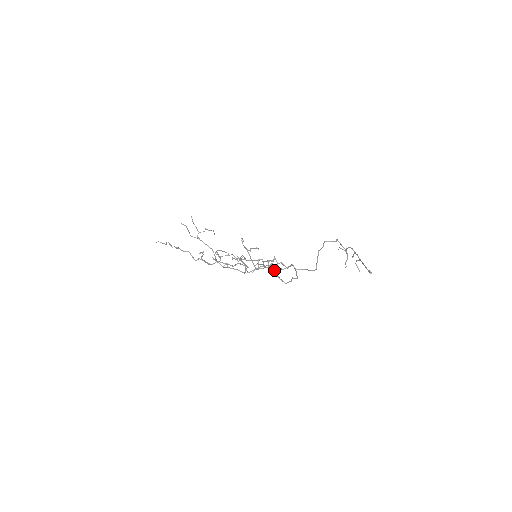
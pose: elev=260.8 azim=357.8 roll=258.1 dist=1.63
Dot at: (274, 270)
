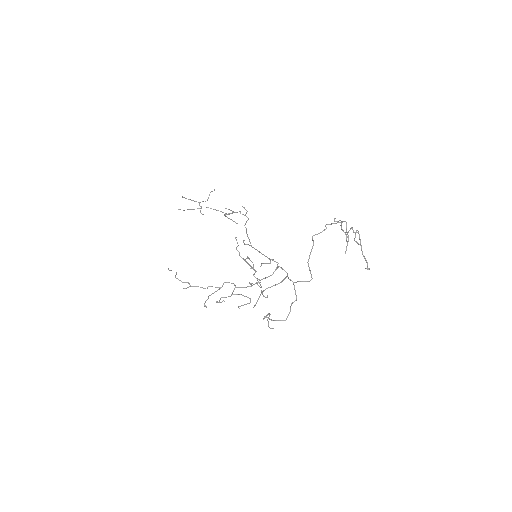
Dot at: occluded
